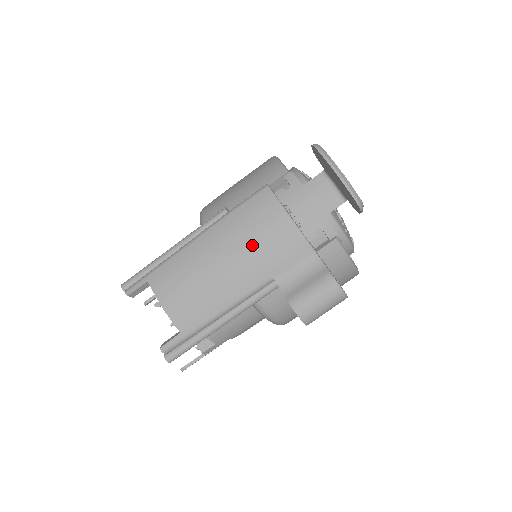
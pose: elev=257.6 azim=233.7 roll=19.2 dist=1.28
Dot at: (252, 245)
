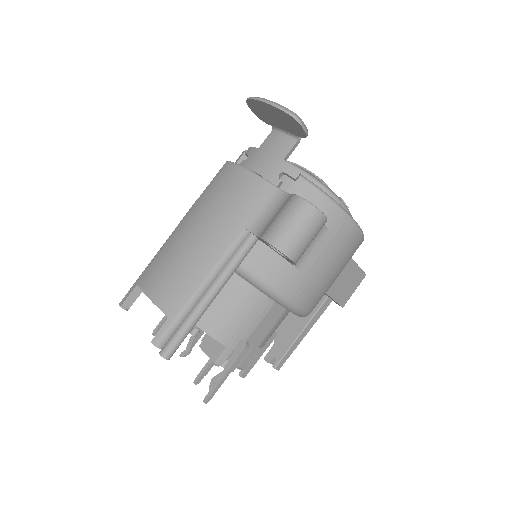
Dot at: (219, 207)
